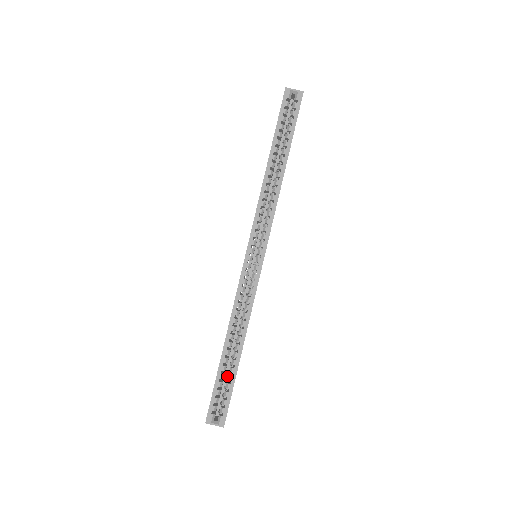
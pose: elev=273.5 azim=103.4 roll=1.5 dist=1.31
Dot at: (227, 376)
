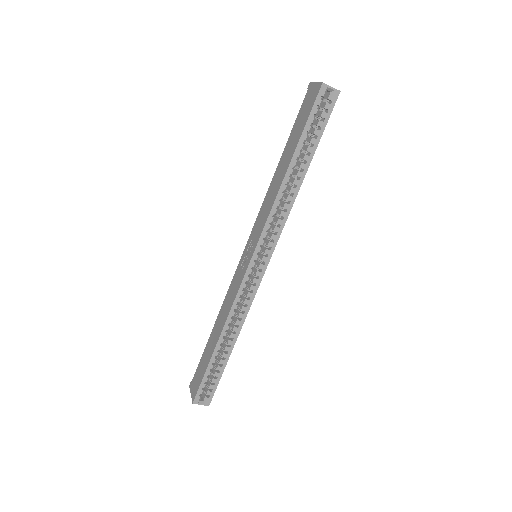
Dot at: occluded
